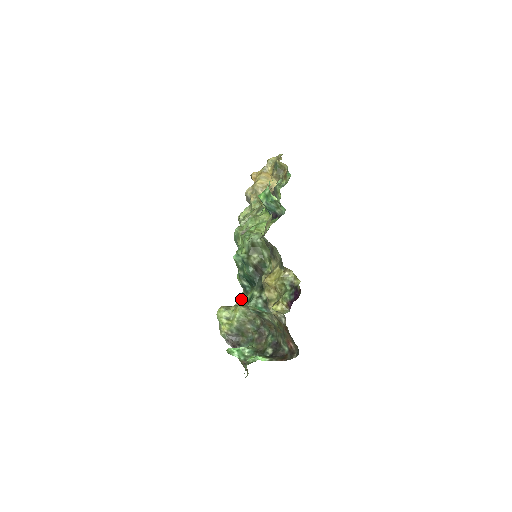
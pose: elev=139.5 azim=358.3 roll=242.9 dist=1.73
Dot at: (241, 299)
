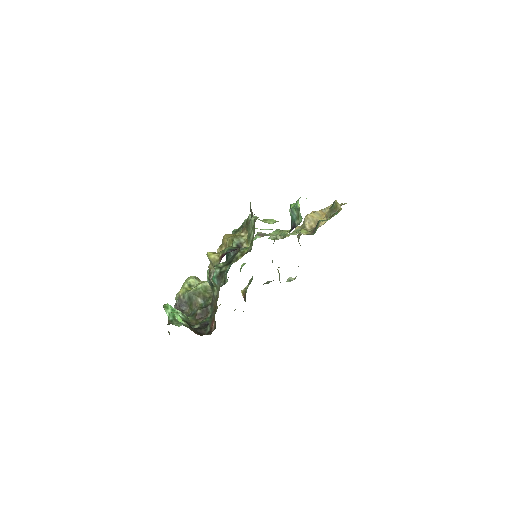
Dot at: occluded
